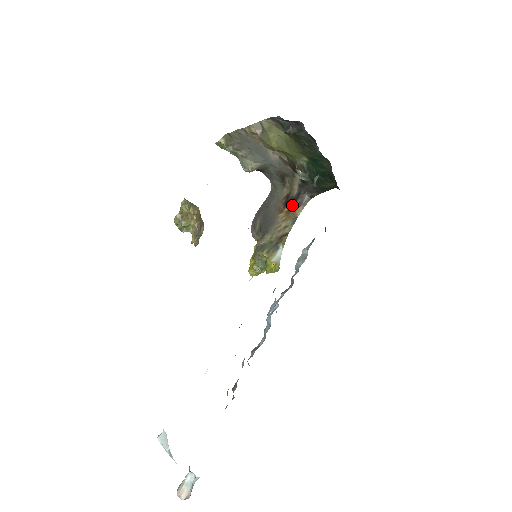
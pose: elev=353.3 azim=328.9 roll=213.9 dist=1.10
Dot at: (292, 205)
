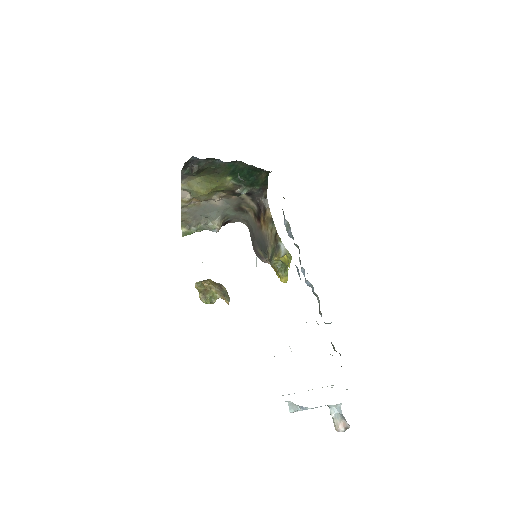
Dot at: (262, 215)
